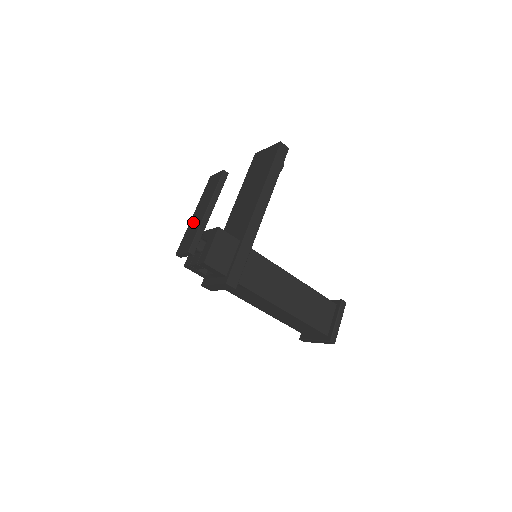
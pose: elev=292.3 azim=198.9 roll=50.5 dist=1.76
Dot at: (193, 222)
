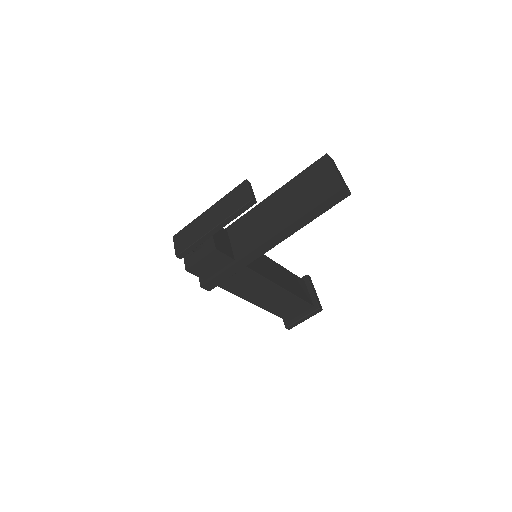
Dot at: (200, 223)
